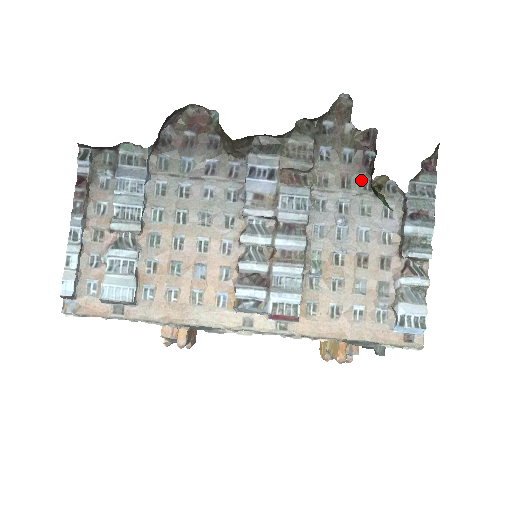
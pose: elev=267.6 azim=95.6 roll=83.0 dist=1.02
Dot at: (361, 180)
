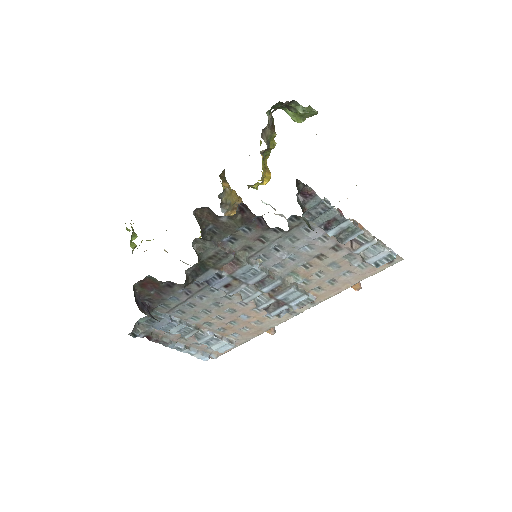
Dot at: (270, 232)
